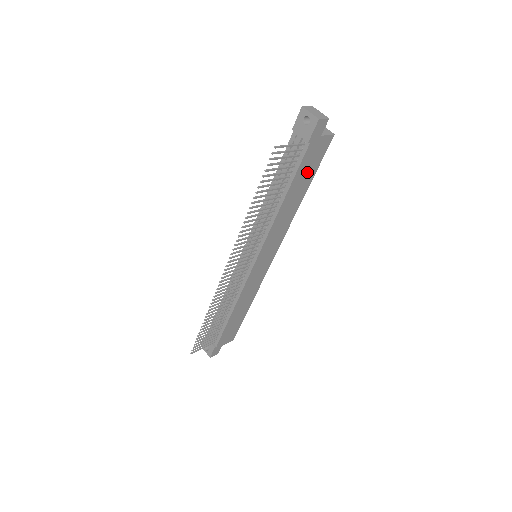
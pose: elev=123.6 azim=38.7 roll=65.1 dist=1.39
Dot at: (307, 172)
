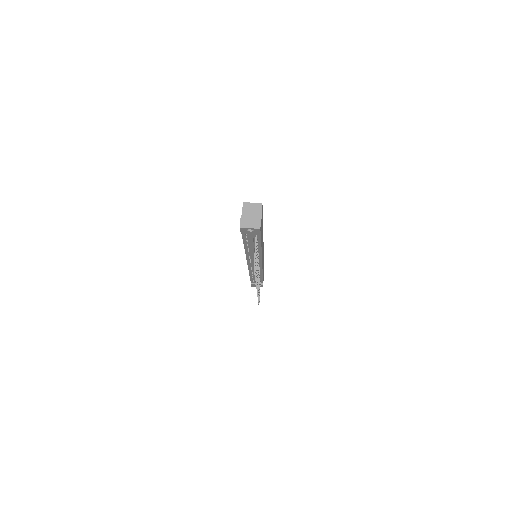
Dot at: occluded
